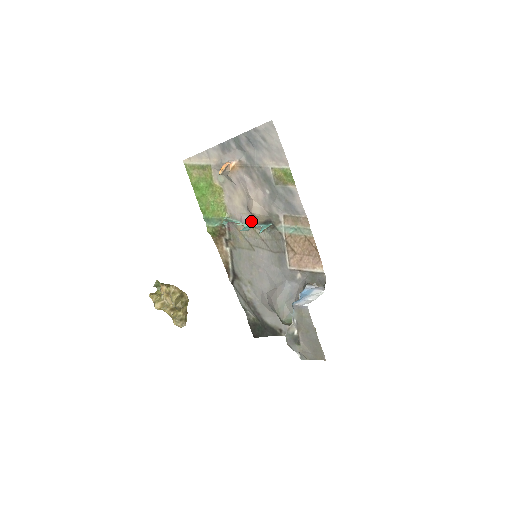
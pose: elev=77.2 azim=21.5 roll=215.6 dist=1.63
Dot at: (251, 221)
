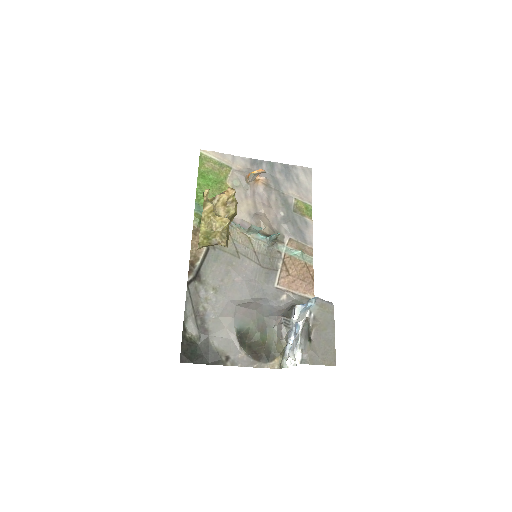
Dot at: occluded
